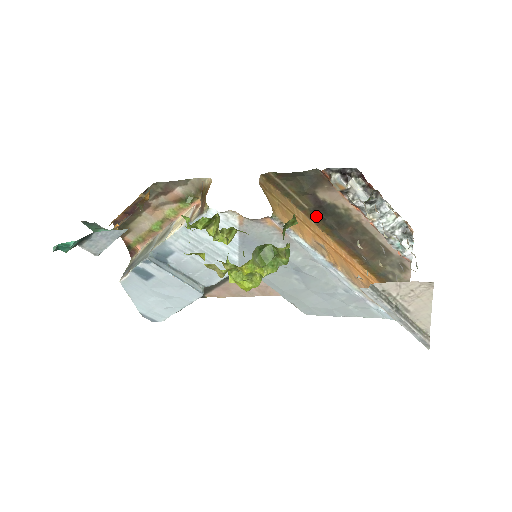
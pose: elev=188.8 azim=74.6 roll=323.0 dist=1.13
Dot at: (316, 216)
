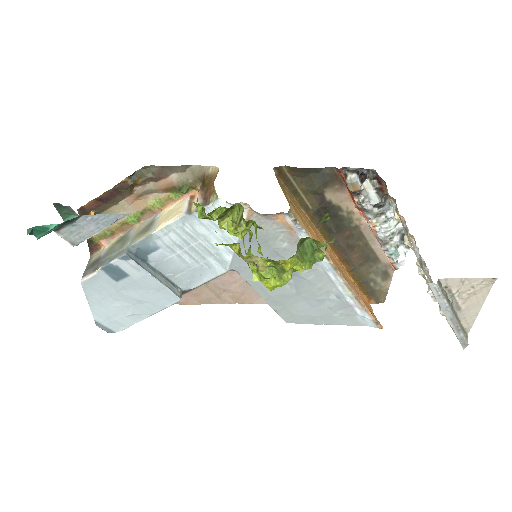
Dot at: (318, 217)
